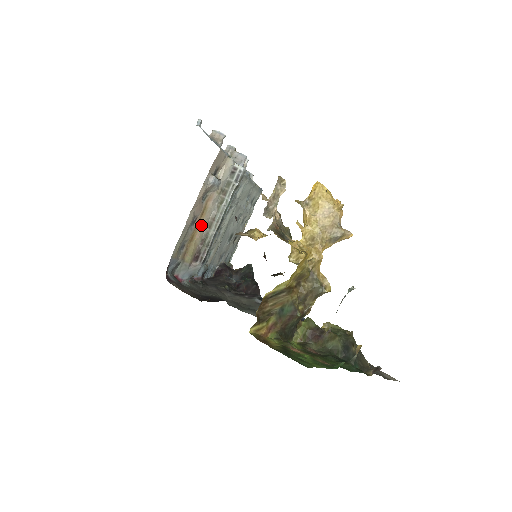
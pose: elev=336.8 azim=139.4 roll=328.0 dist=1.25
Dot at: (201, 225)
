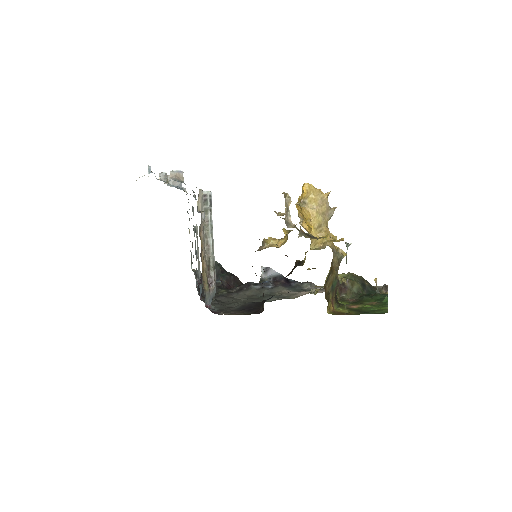
Dot at: (203, 255)
